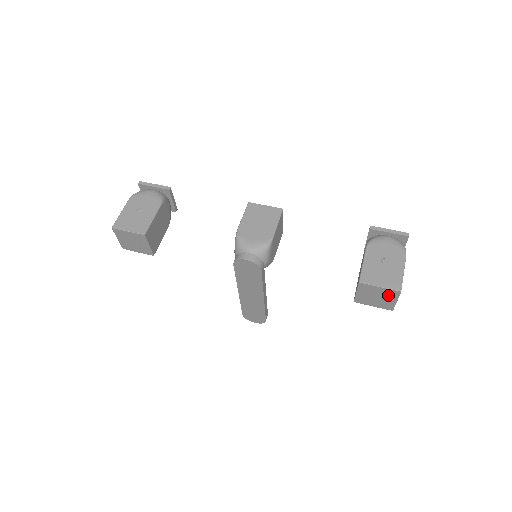
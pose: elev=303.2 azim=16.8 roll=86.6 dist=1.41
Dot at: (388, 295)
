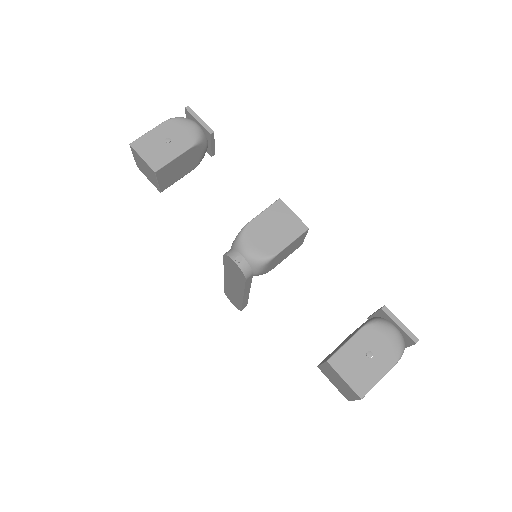
Dot at: (349, 390)
